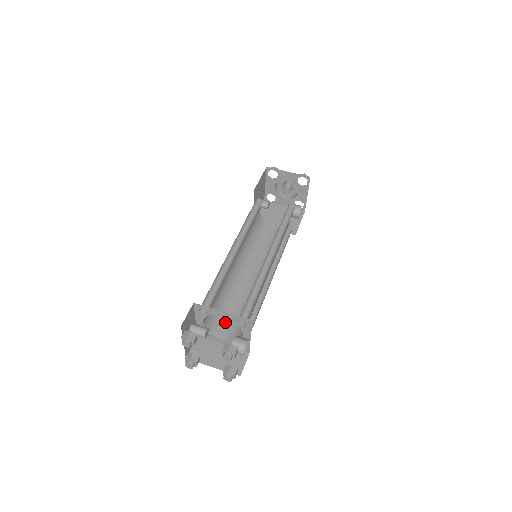
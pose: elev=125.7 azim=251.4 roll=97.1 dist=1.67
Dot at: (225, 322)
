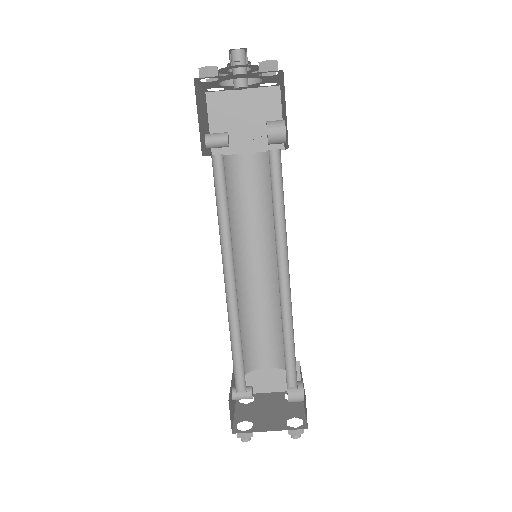
Dot at: (258, 347)
